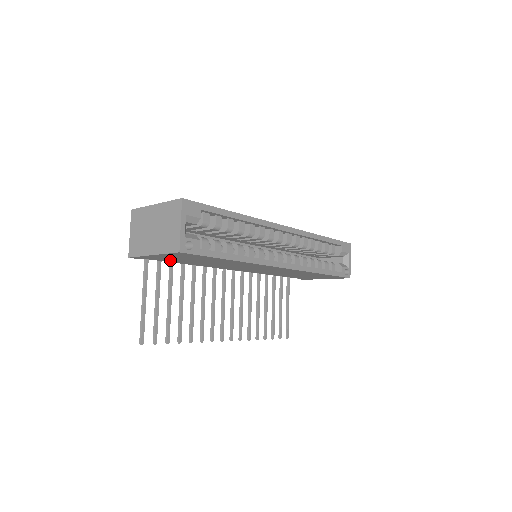
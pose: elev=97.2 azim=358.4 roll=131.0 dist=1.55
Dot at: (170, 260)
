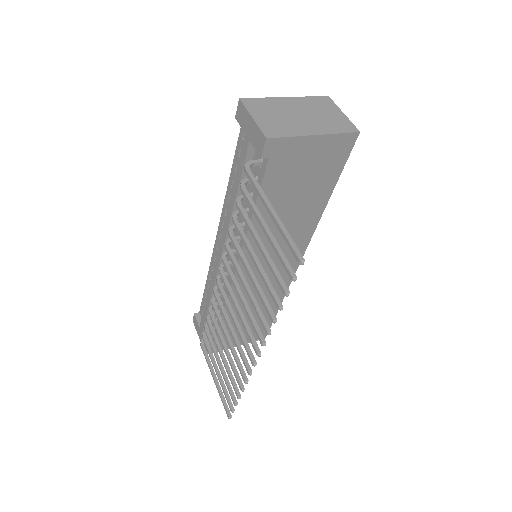
Dot at: (278, 177)
